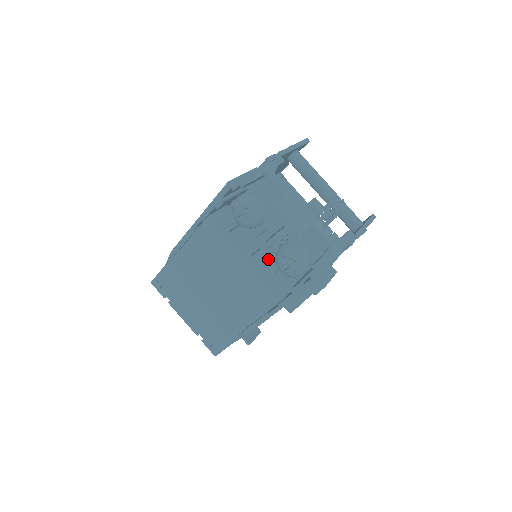
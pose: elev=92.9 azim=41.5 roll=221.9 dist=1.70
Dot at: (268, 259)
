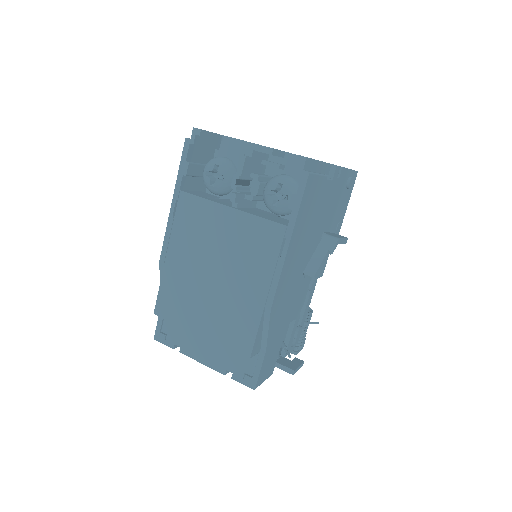
Dot at: (258, 212)
